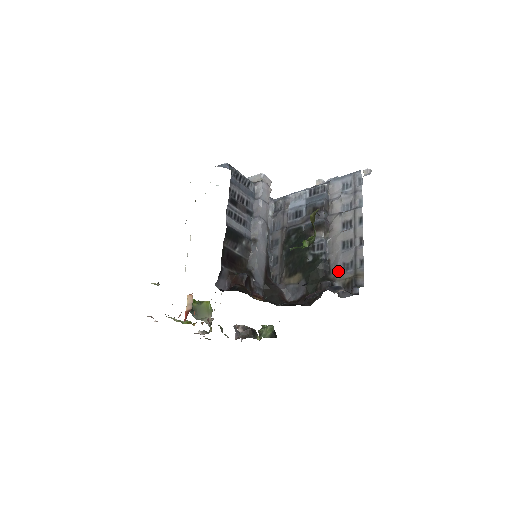
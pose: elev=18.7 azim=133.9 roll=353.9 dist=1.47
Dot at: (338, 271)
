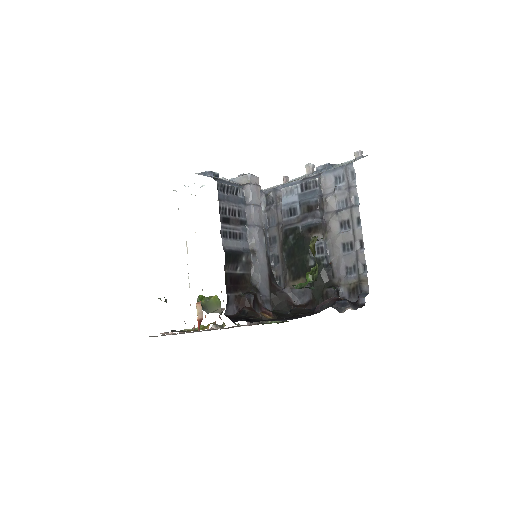
Dot at: (342, 275)
